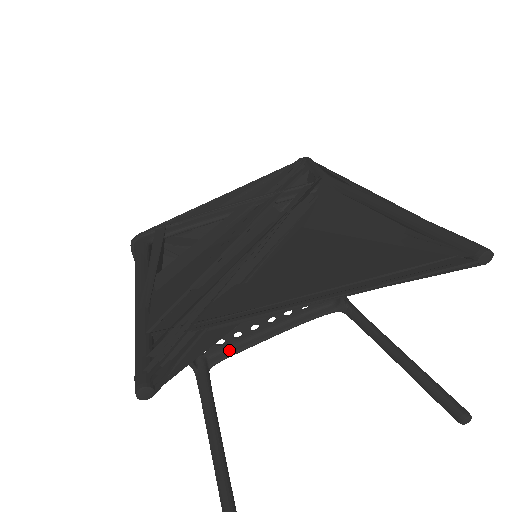
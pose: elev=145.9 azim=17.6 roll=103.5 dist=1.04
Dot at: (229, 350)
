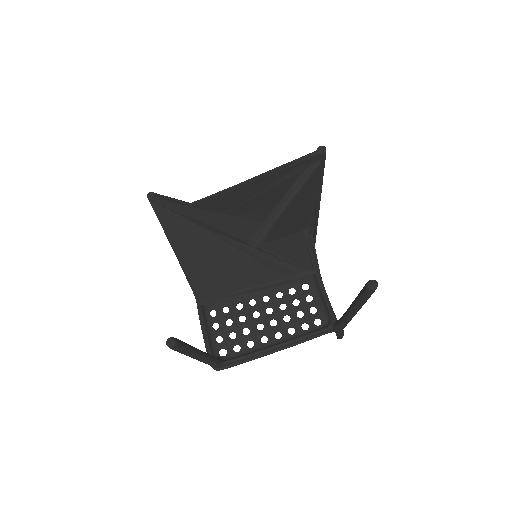
Dot at: (242, 355)
